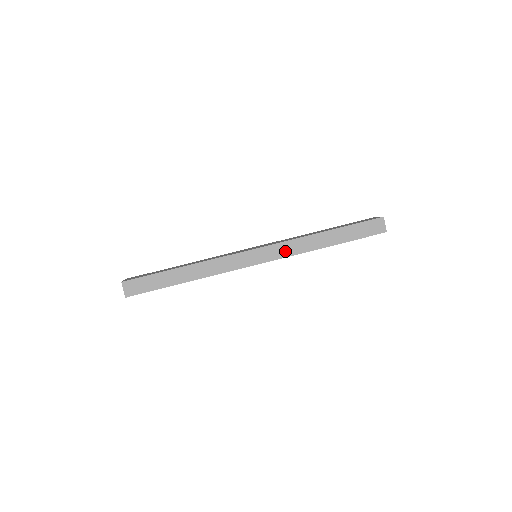
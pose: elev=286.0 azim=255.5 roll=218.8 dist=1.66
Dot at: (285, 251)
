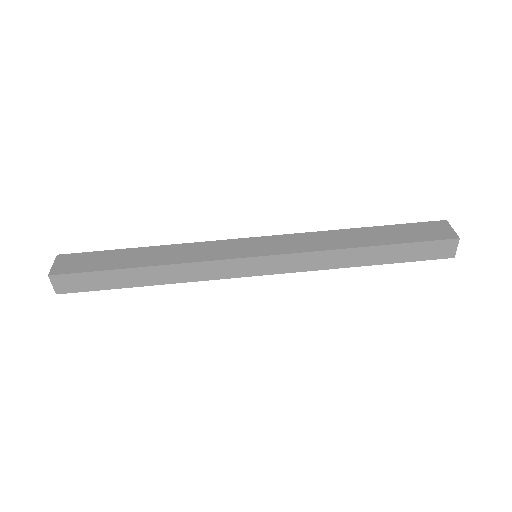
Dot at: (300, 263)
